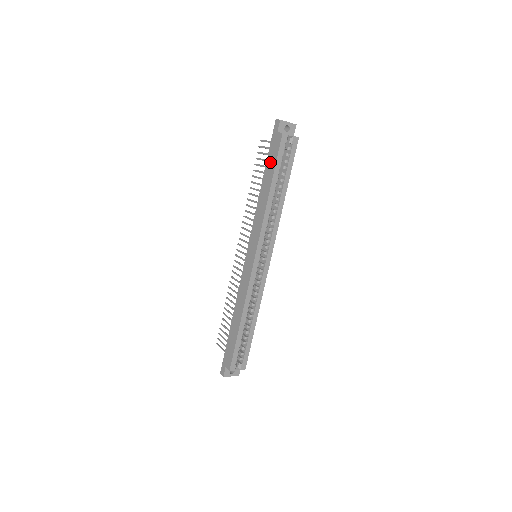
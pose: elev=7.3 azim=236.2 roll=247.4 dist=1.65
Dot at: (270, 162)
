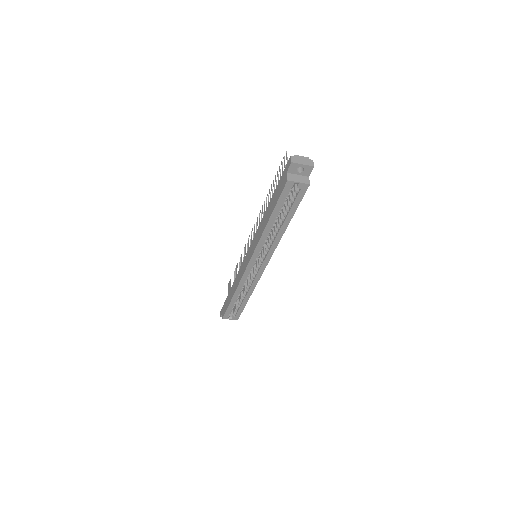
Dot at: (275, 195)
